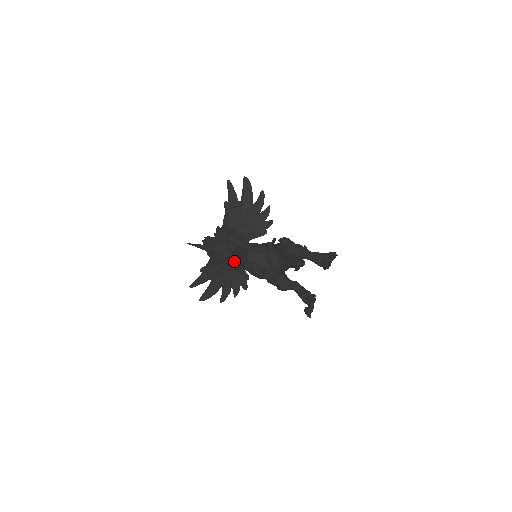
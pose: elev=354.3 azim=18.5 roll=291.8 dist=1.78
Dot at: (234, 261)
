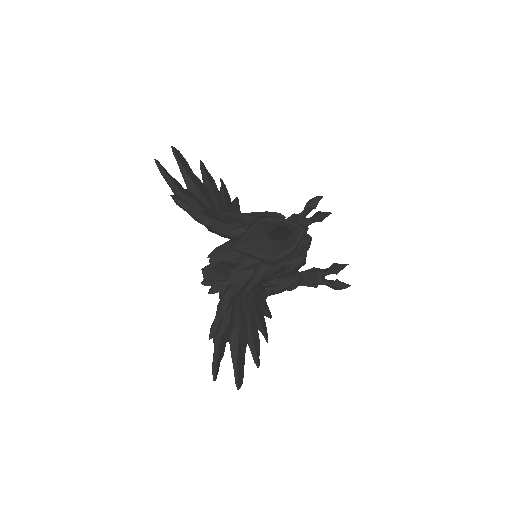
Dot at: occluded
